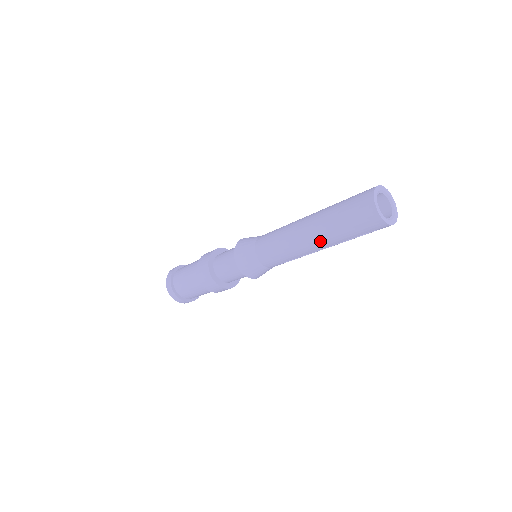
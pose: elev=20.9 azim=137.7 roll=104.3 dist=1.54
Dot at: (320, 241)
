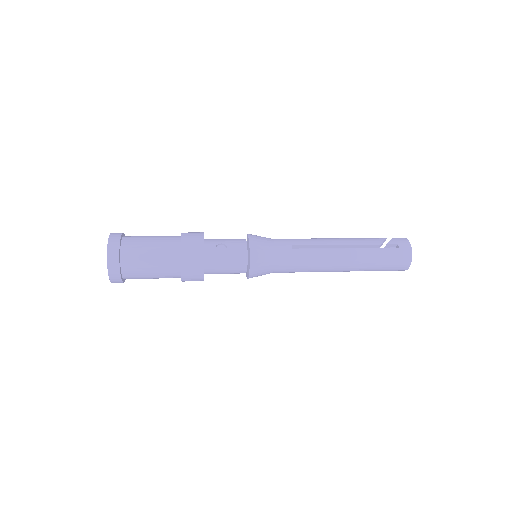
Dot at: occluded
